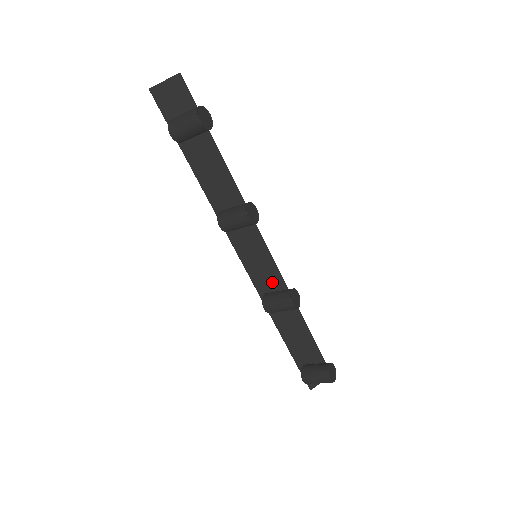
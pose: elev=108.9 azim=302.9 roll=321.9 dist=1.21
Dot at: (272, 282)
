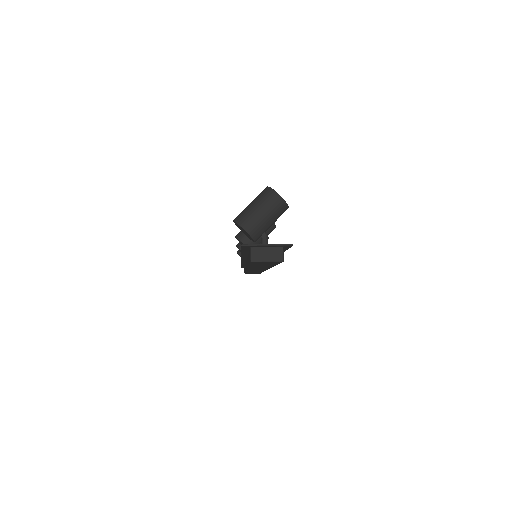
Dot at: occluded
